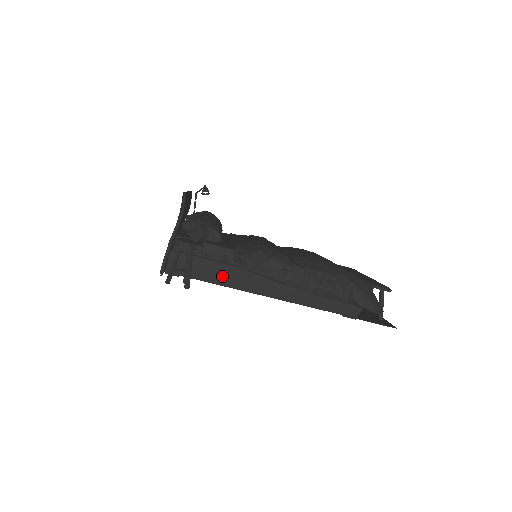
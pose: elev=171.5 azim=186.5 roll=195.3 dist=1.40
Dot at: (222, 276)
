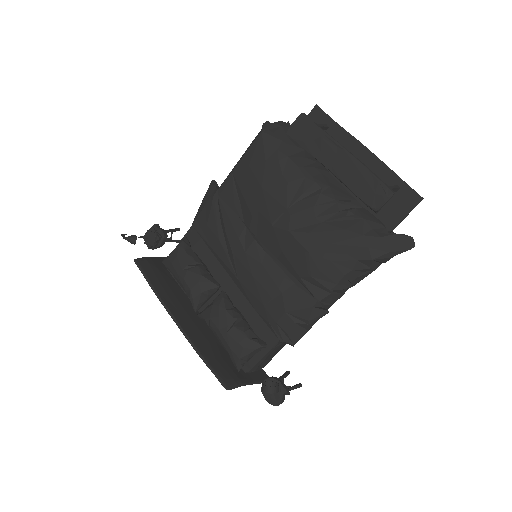
Dot at: occluded
